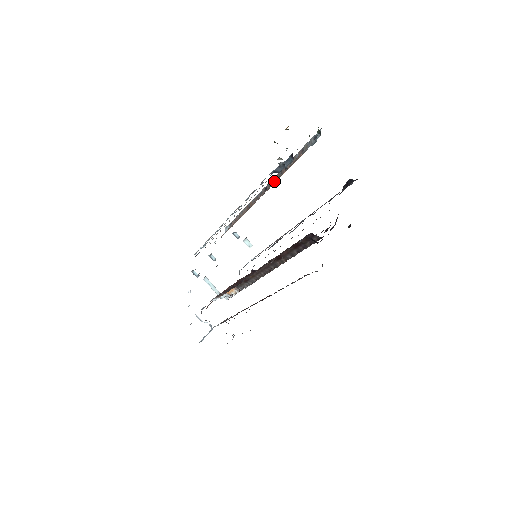
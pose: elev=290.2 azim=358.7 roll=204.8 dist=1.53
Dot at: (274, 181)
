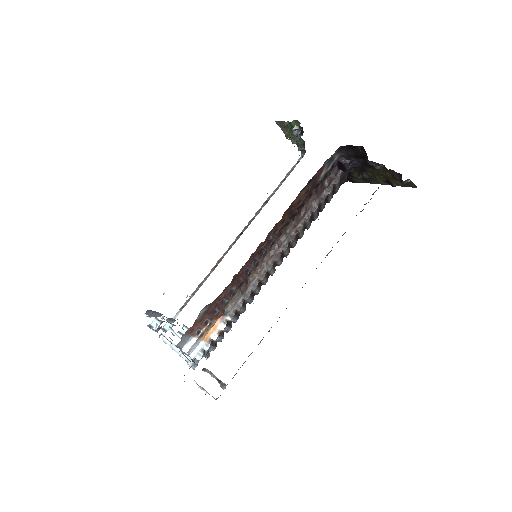
Dot at: (253, 219)
